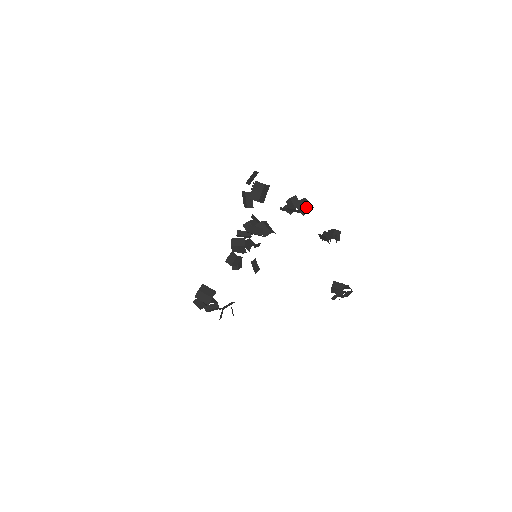
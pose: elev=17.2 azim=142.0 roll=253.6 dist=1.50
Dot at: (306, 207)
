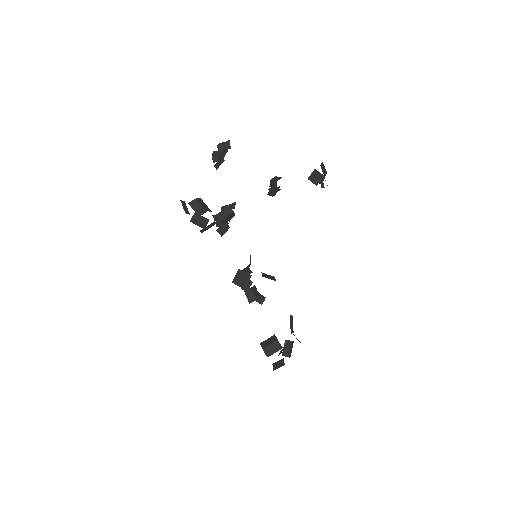
Dot at: (225, 143)
